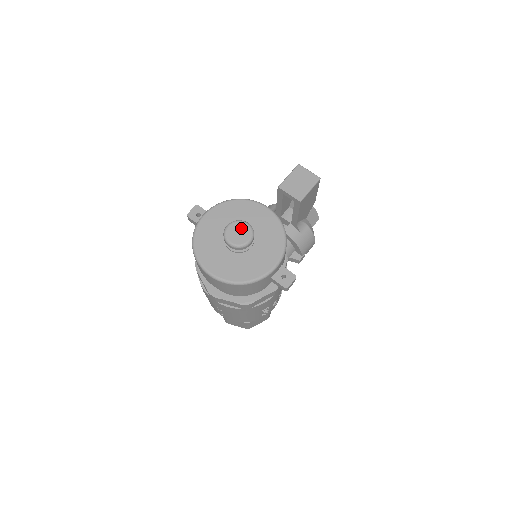
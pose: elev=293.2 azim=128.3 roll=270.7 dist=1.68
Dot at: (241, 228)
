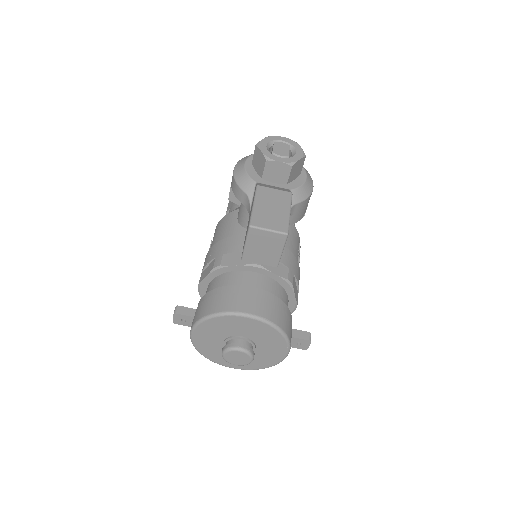
Dot at: (237, 355)
